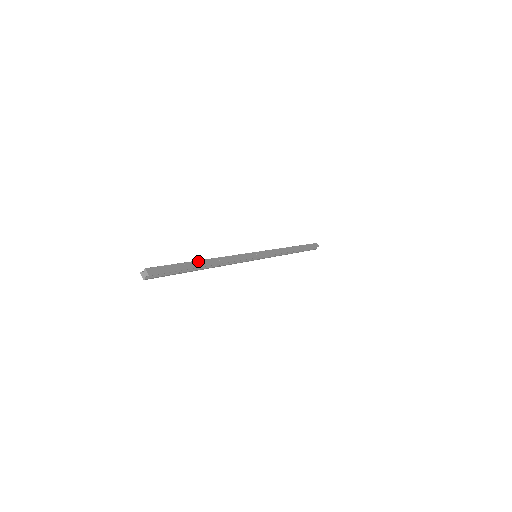
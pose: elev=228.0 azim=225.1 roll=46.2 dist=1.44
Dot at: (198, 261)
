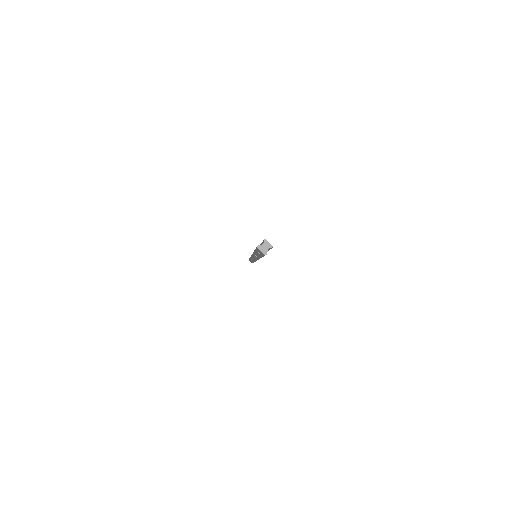
Dot at: occluded
